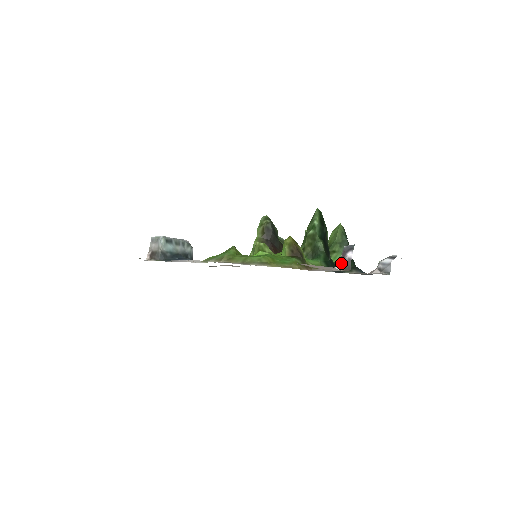
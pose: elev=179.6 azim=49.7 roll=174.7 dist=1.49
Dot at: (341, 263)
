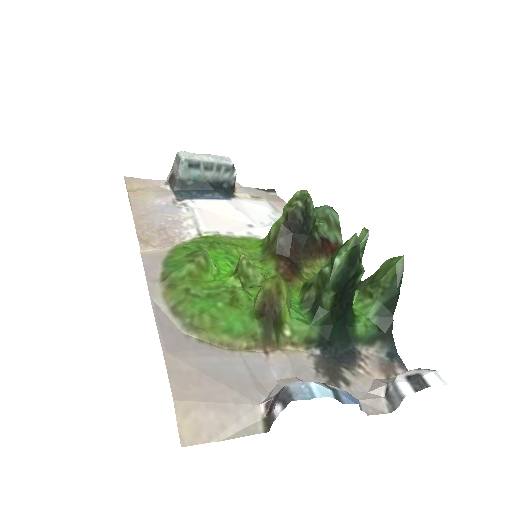
Dot at: (270, 405)
